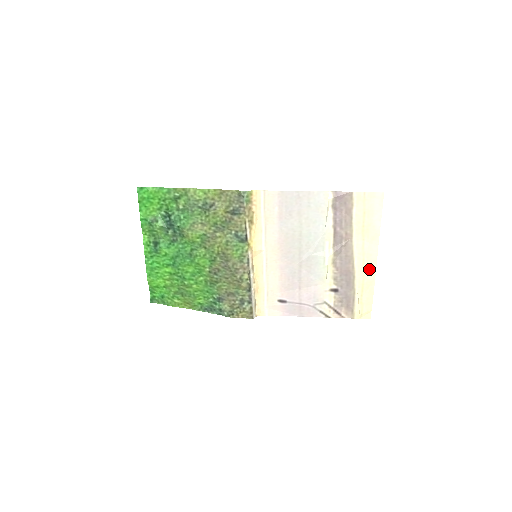
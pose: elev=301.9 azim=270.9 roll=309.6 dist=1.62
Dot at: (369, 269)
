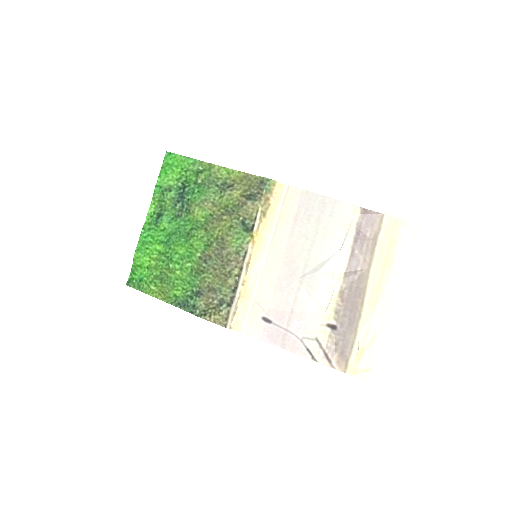
Dot at: (381, 311)
